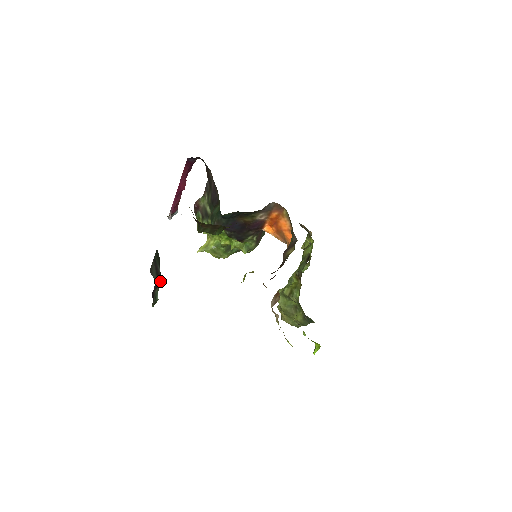
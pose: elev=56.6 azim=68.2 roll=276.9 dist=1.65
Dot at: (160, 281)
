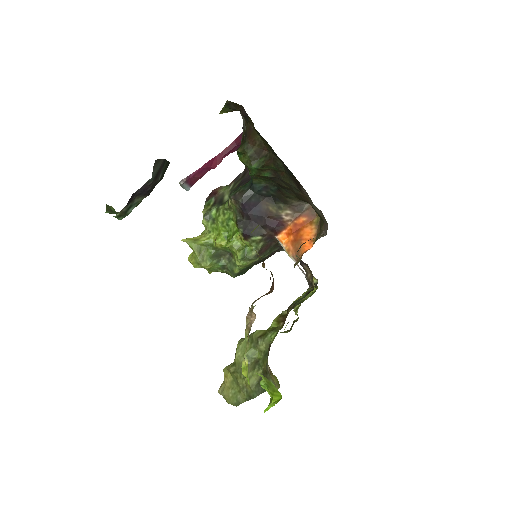
Dot at: (150, 191)
